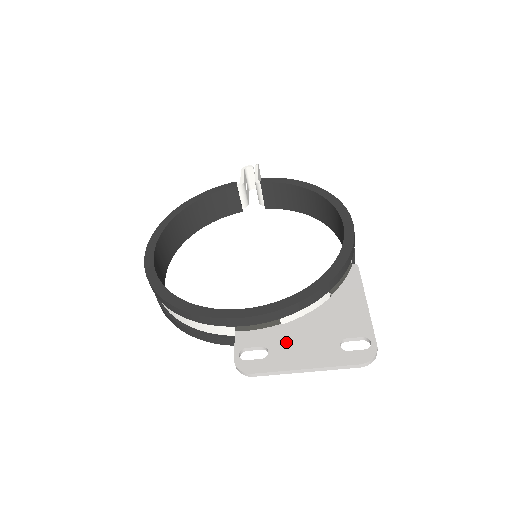
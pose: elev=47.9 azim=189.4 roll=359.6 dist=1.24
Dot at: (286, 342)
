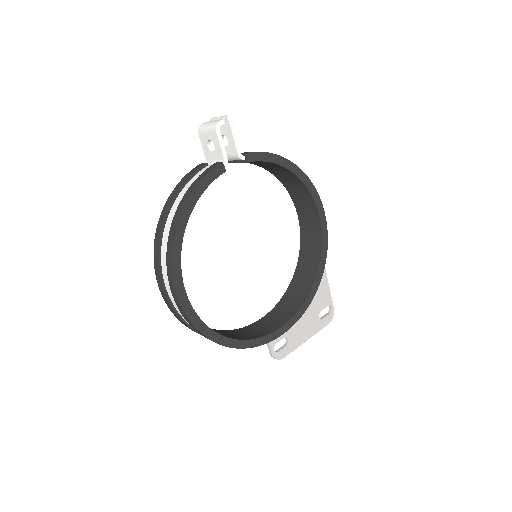
Dot at: (295, 328)
